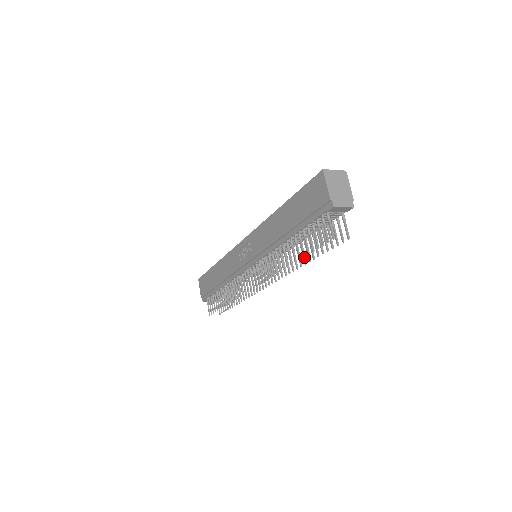
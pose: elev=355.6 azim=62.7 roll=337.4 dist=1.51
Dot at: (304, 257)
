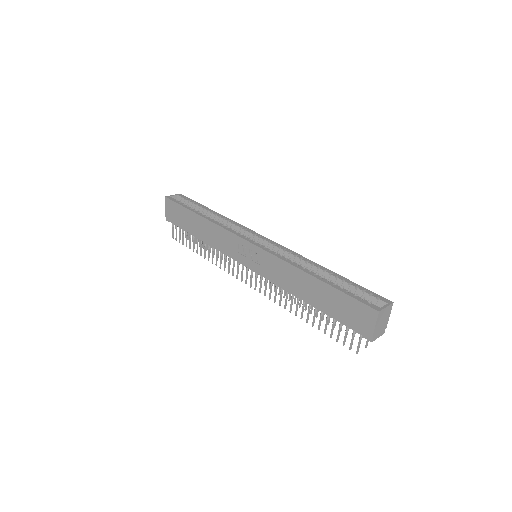
Dot at: occluded
